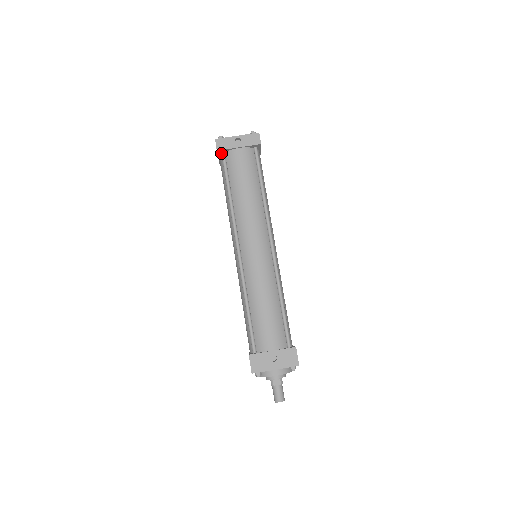
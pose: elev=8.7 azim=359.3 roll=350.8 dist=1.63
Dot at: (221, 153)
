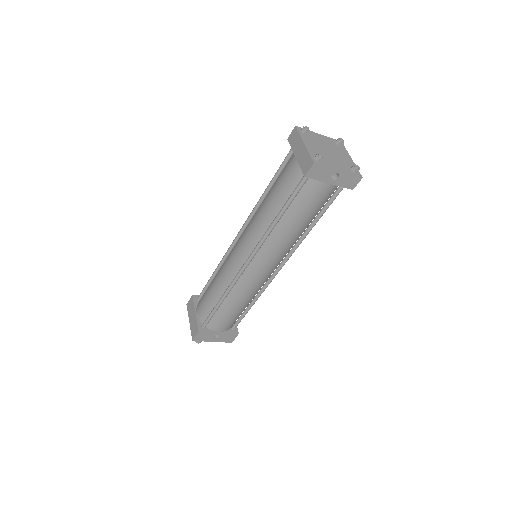
Dot at: occluded
